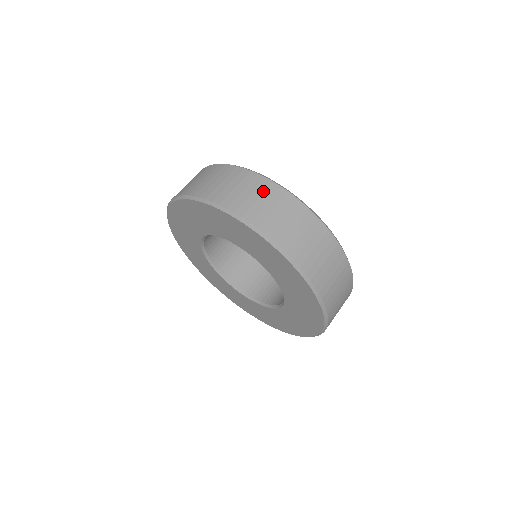
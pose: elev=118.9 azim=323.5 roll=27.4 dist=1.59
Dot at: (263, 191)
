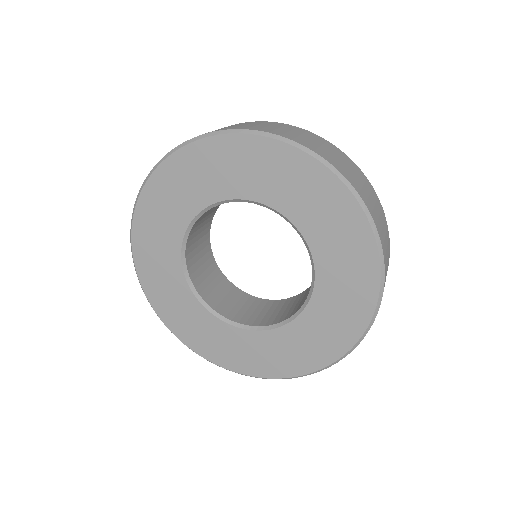
Dot at: occluded
